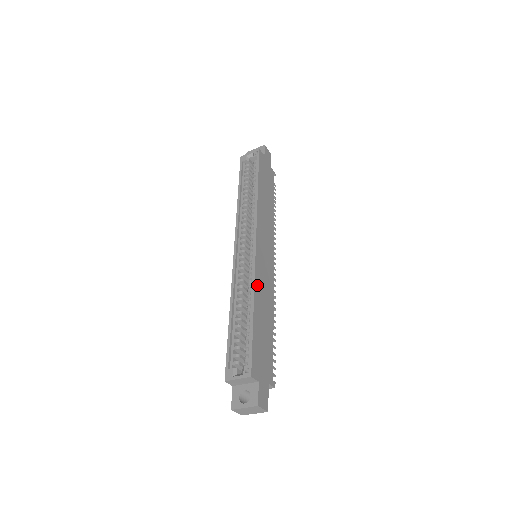
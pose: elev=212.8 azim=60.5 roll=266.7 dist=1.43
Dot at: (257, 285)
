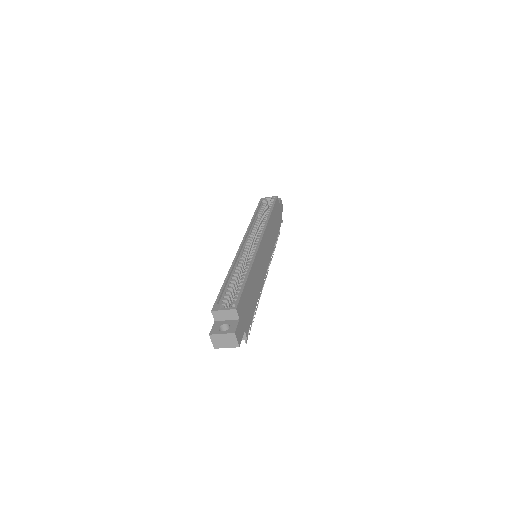
Dot at: (255, 264)
